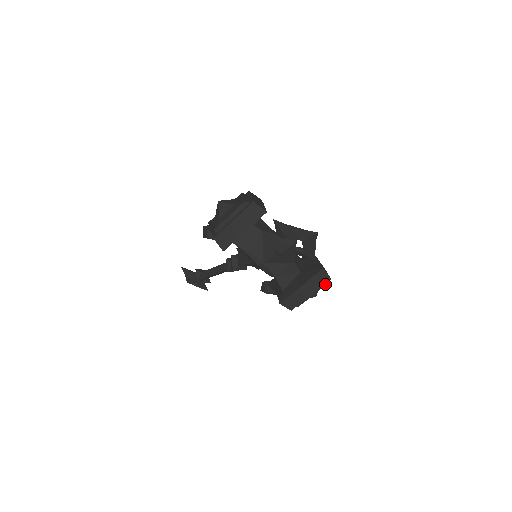
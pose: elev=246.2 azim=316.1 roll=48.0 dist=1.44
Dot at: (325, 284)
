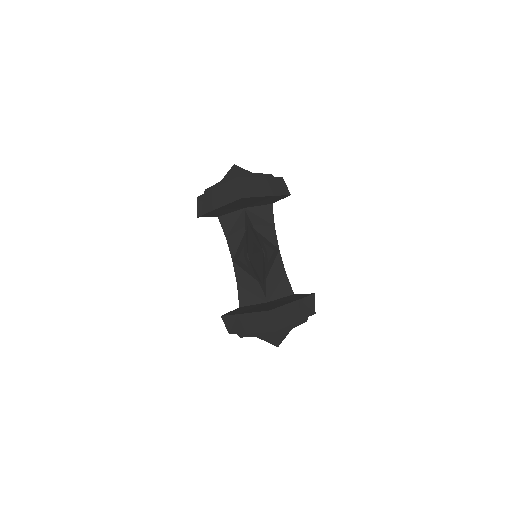
Dot at: (272, 334)
